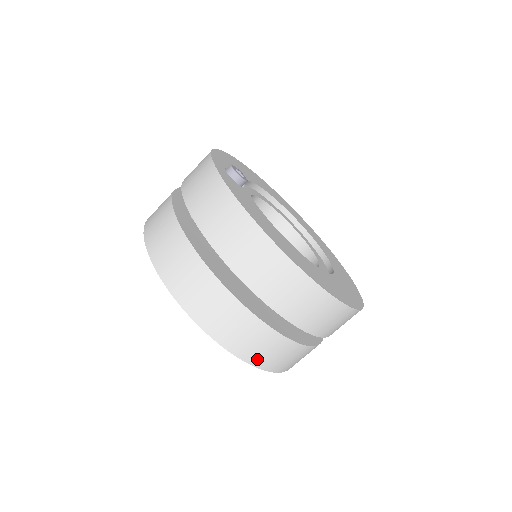
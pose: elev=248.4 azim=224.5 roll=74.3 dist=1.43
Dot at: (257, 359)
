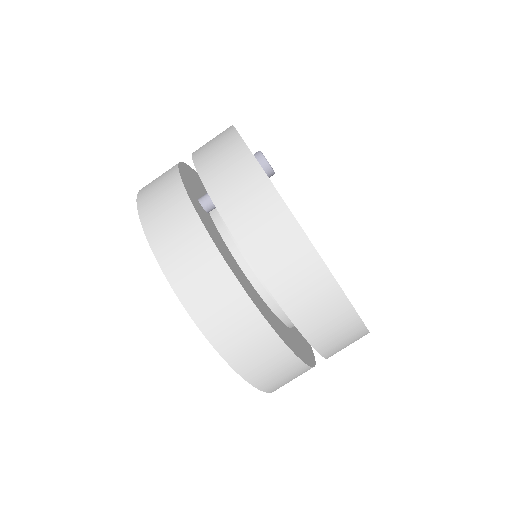
Dot at: (263, 381)
